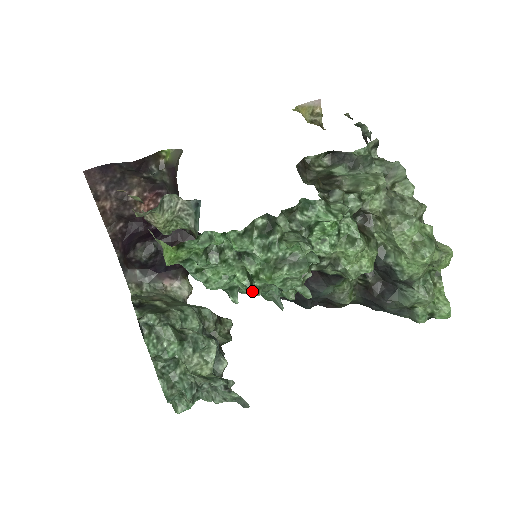
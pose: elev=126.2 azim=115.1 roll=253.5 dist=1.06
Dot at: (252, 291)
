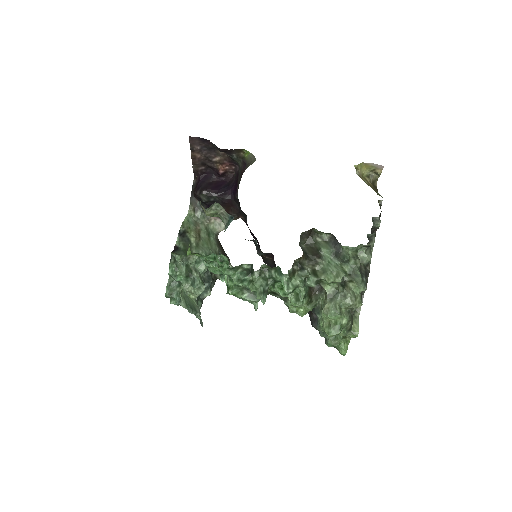
Dot at: occluded
